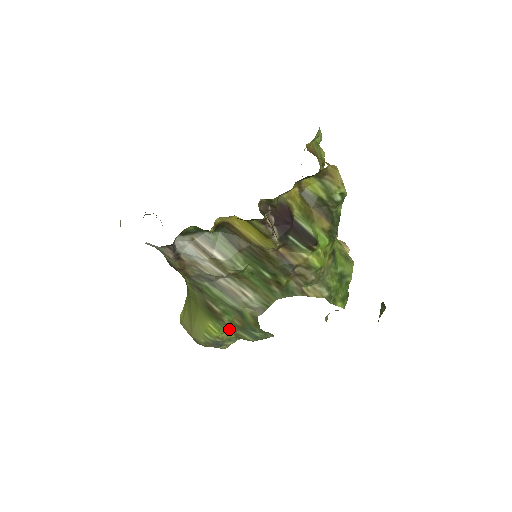
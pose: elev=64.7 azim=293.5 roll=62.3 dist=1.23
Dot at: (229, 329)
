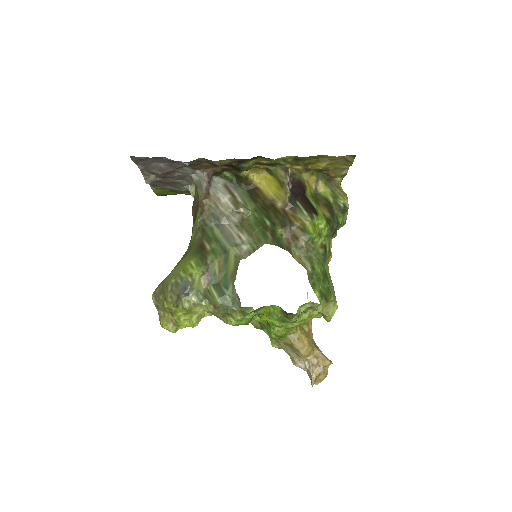
Dot at: (205, 276)
